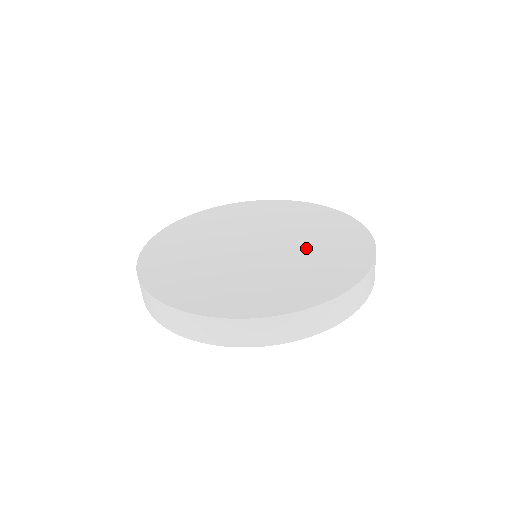
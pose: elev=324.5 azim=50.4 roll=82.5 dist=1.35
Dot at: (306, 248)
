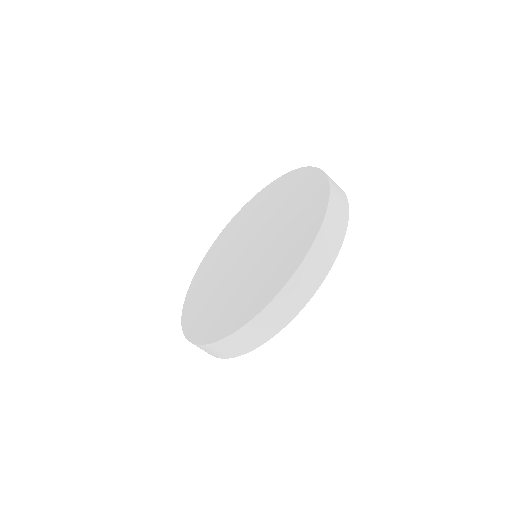
Dot at: (268, 213)
